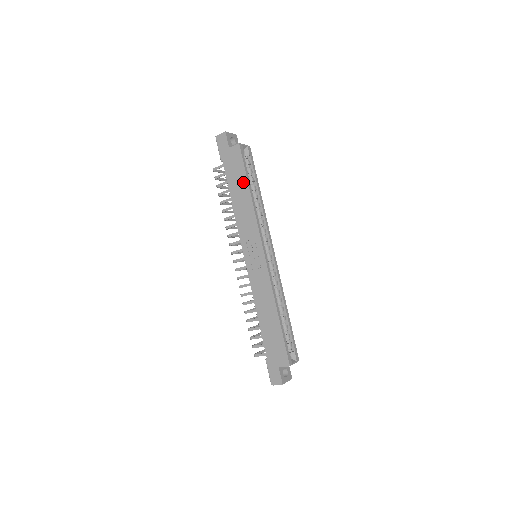
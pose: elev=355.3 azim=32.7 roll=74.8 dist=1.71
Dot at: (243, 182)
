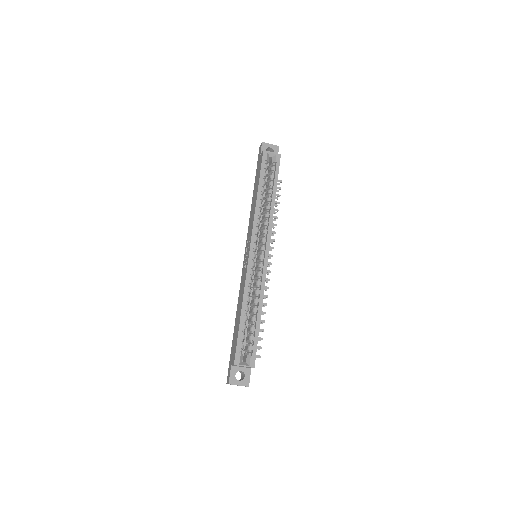
Dot at: (257, 185)
